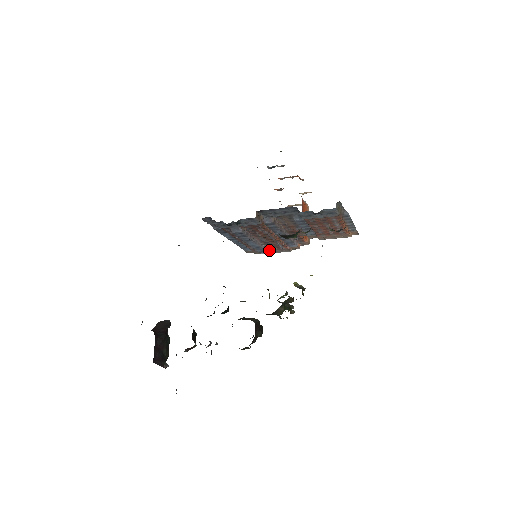
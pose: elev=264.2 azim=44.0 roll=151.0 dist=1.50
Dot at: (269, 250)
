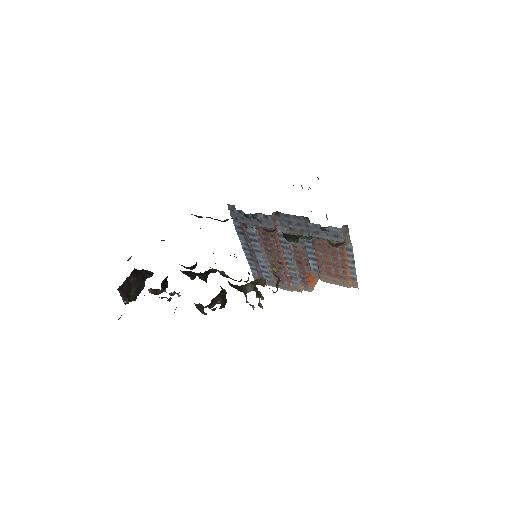
Dot at: (273, 280)
